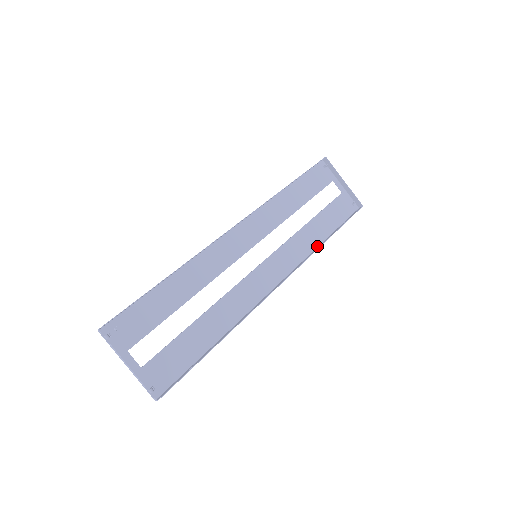
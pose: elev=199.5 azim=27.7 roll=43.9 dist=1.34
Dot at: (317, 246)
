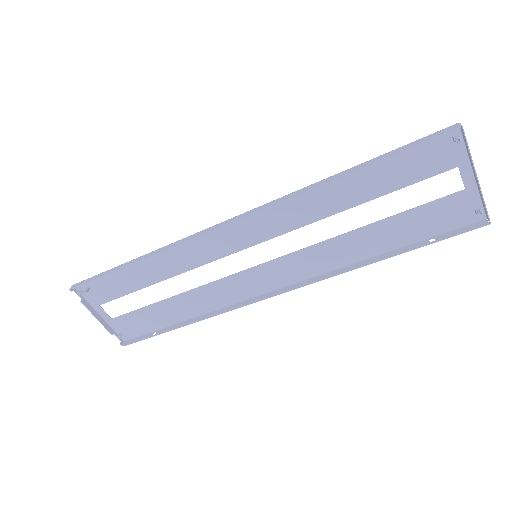
Dot at: (362, 259)
